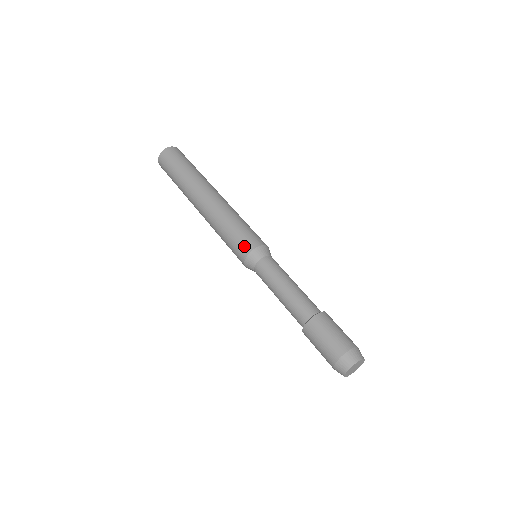
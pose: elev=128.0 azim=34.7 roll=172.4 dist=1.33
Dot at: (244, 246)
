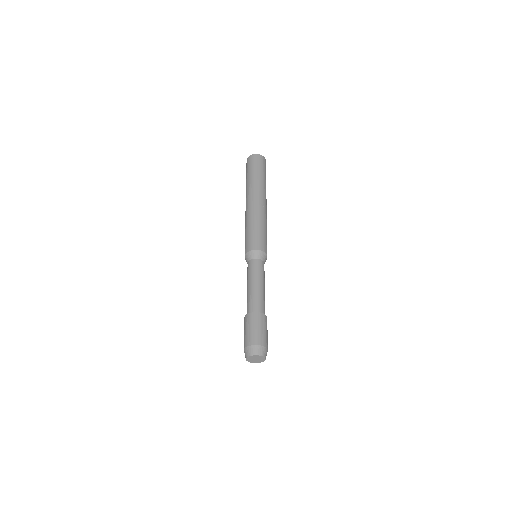
Dot at: (255, 244)
